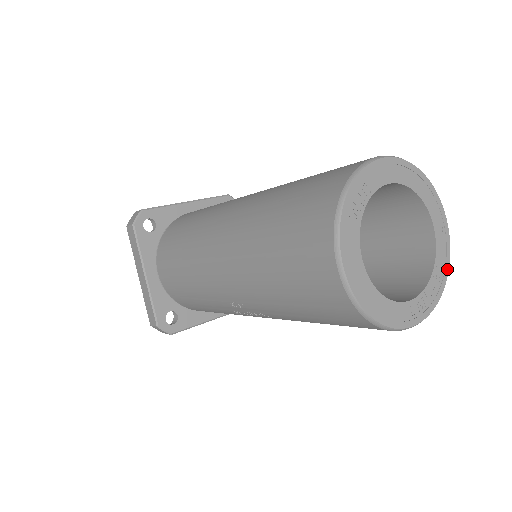
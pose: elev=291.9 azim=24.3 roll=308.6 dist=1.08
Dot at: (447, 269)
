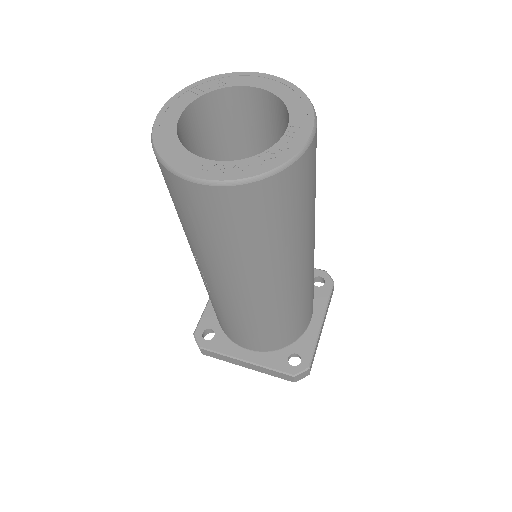
Dot at: (283, 161)
